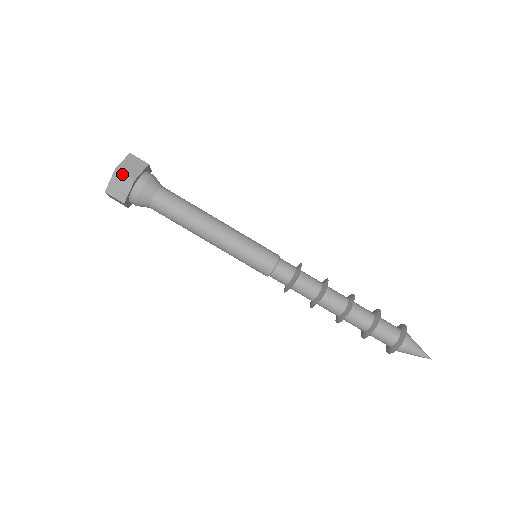
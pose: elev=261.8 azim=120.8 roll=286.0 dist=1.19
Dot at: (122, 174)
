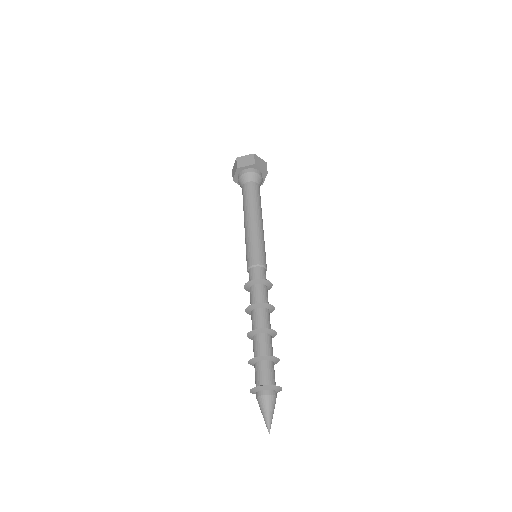
Dot at: (236, 162)
